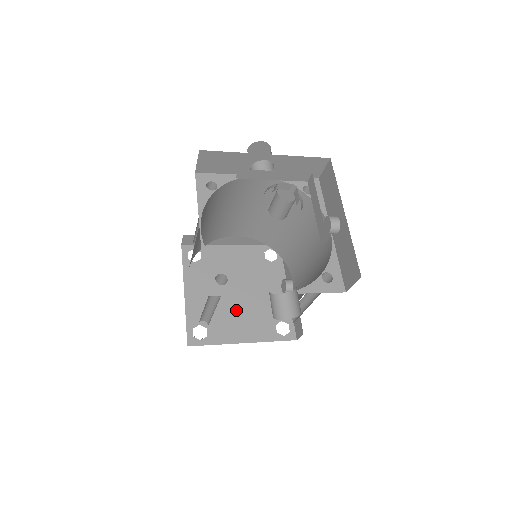
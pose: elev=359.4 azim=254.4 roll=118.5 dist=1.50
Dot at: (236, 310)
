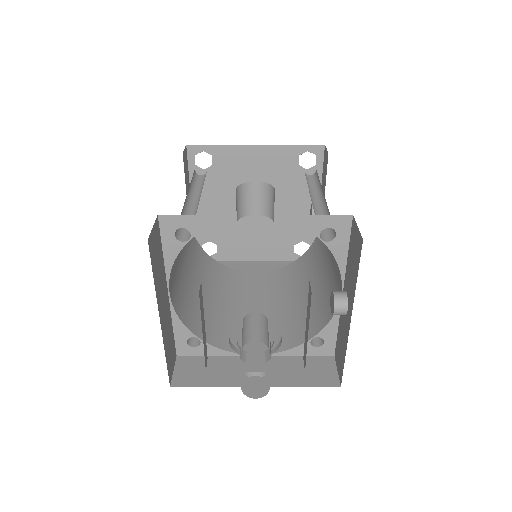
Dot at: (251, 228)
